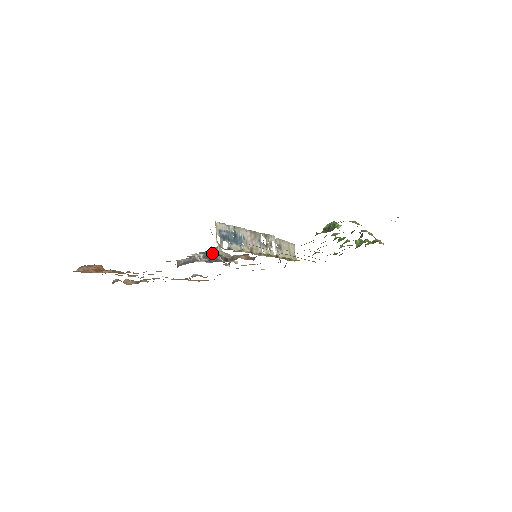
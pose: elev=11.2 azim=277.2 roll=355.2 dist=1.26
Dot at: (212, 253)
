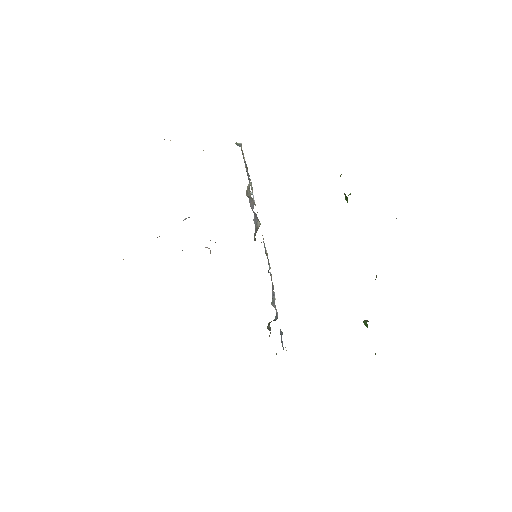
Dot at: occluded
